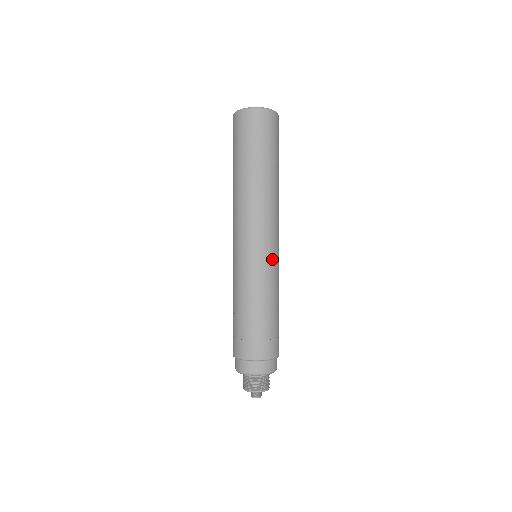
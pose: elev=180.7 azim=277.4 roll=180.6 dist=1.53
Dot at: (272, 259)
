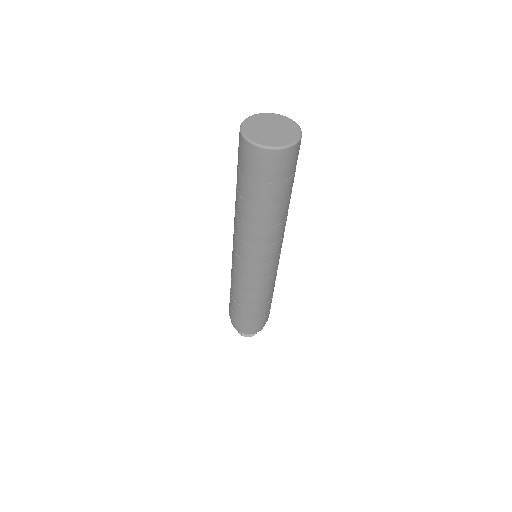
Dot at: (275, 269)
